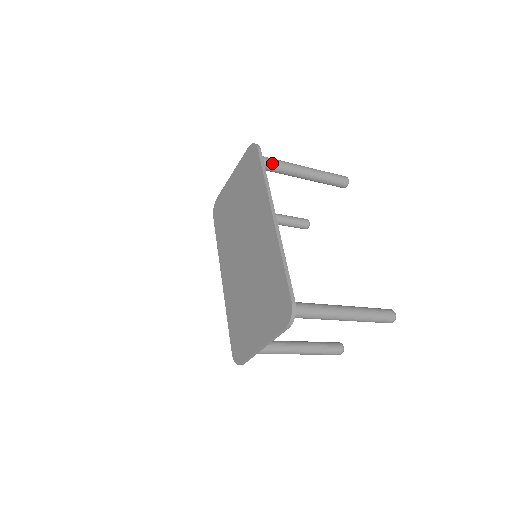
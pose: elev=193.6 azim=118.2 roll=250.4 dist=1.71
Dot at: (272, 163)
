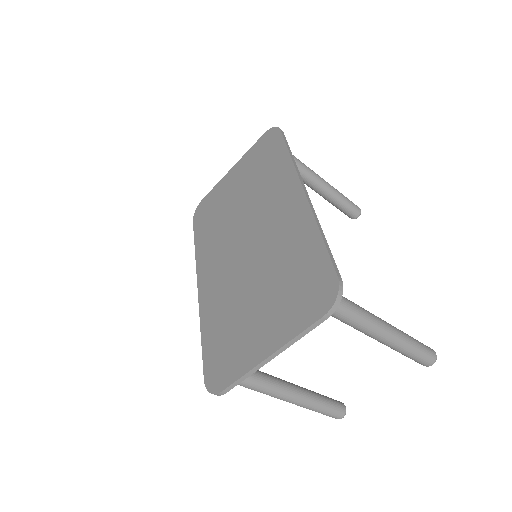
Dot at: occluded
